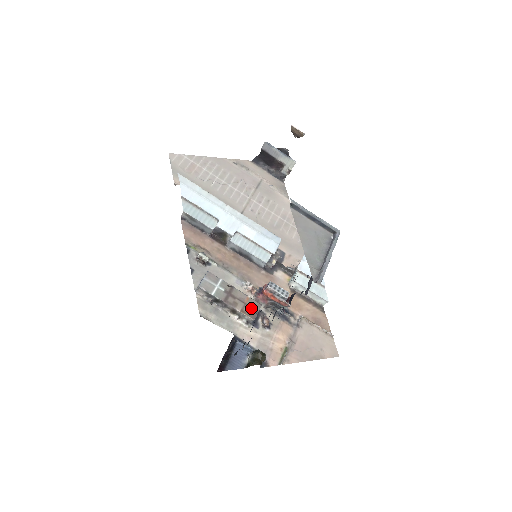
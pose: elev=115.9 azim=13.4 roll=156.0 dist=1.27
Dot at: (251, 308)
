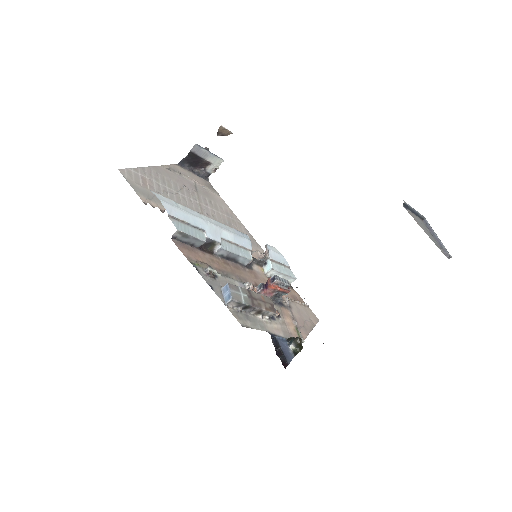
Dot at: (269, 304)
